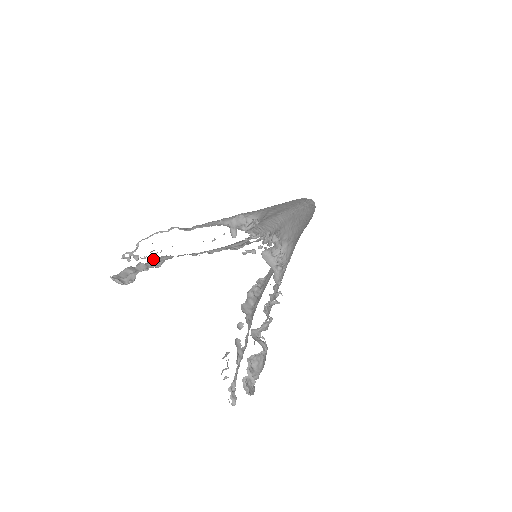
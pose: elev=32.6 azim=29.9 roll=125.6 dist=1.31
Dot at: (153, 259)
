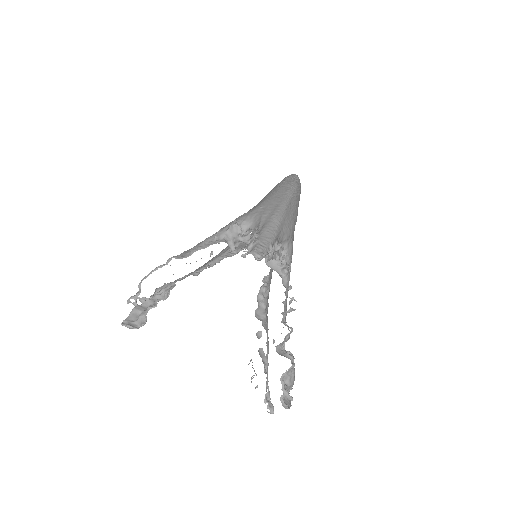
Dot at: (157, 291)
